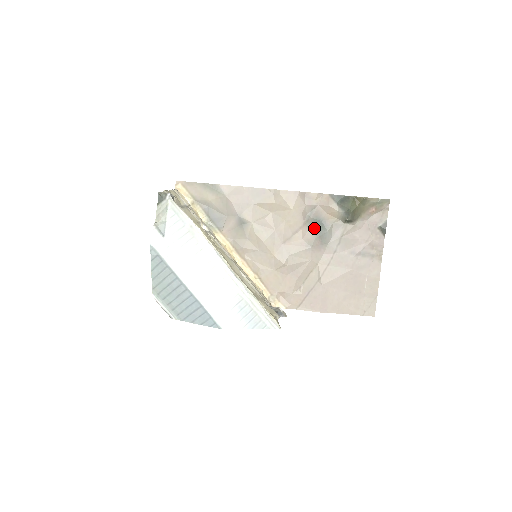
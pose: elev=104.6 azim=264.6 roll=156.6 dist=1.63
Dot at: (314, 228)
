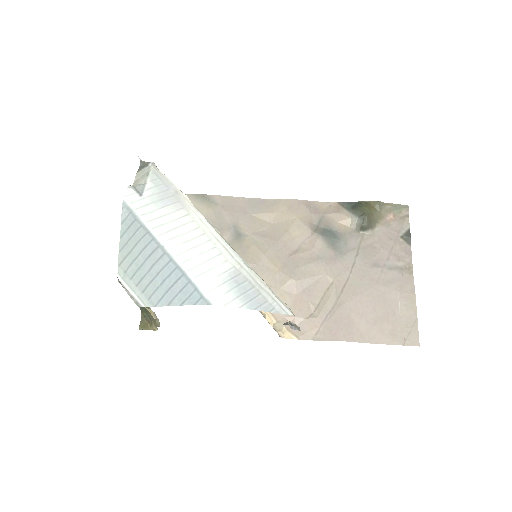
Dot at: (325, 236)
